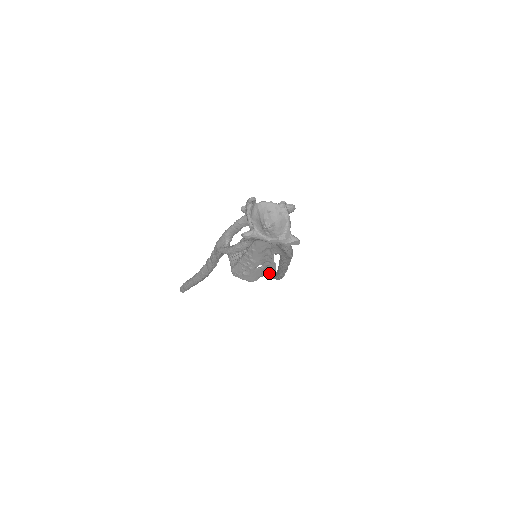
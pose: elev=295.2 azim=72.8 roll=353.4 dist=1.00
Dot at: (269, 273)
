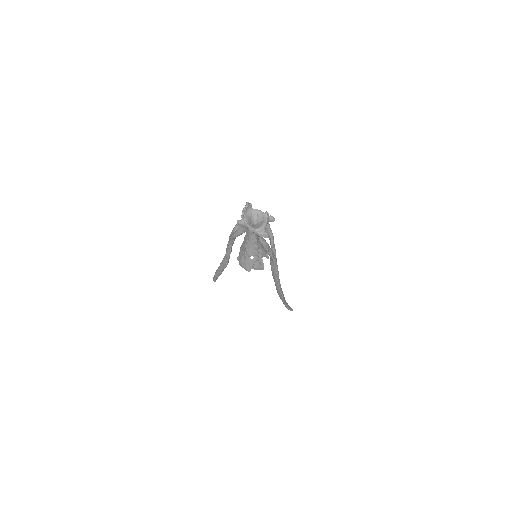
Dot at: (259, 268)
